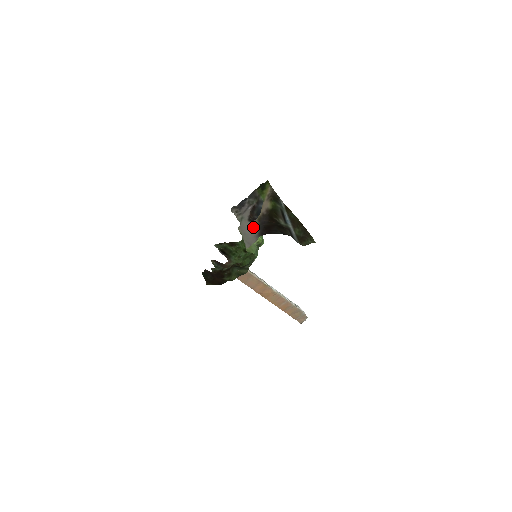
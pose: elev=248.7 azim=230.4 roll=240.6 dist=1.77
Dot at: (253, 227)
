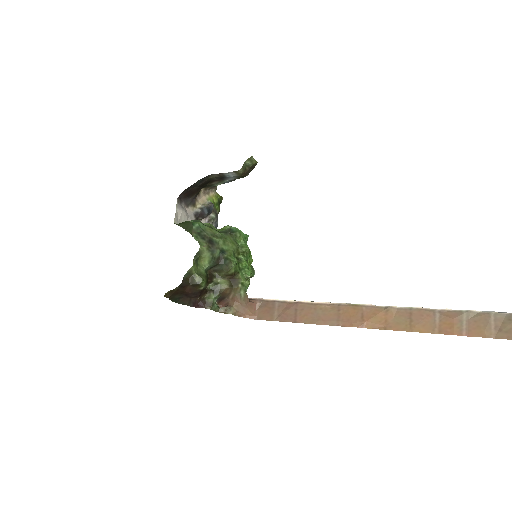
Dot at: (189, 213)
